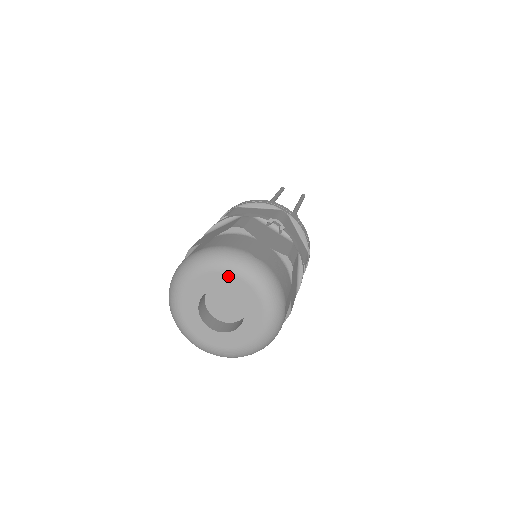
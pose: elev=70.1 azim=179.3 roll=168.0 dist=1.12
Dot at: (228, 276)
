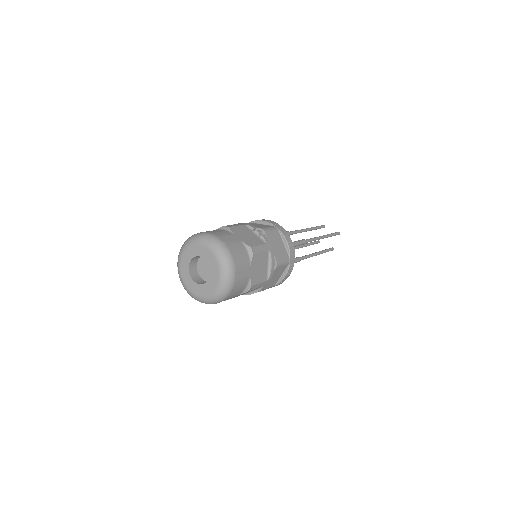
Dot at: (203, 248)
